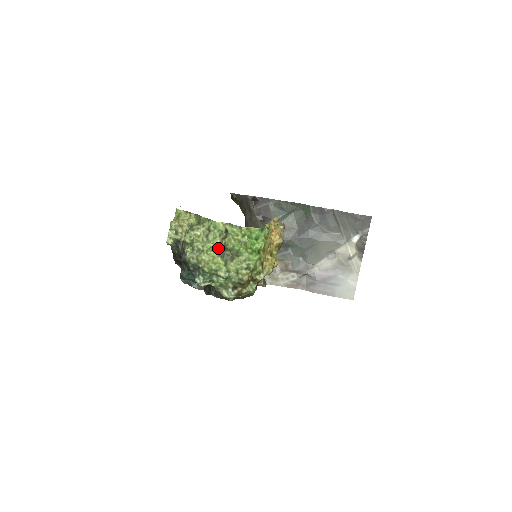
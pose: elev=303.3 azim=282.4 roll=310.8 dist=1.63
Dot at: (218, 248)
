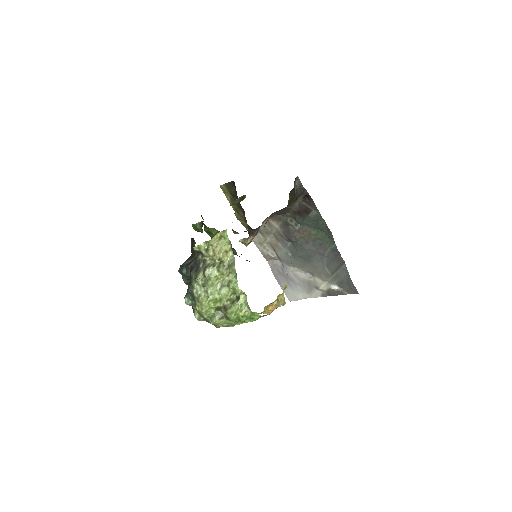
Dot at: (220, 303)
